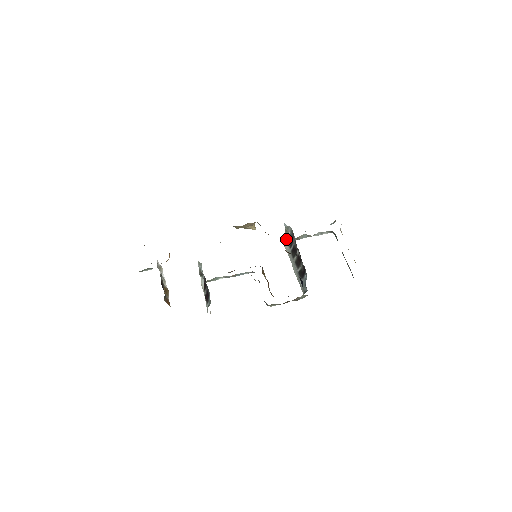
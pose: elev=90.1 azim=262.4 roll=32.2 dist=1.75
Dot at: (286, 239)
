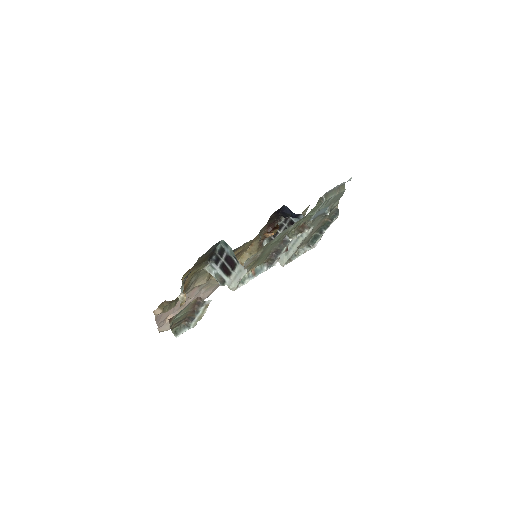
Dot at: occluded
